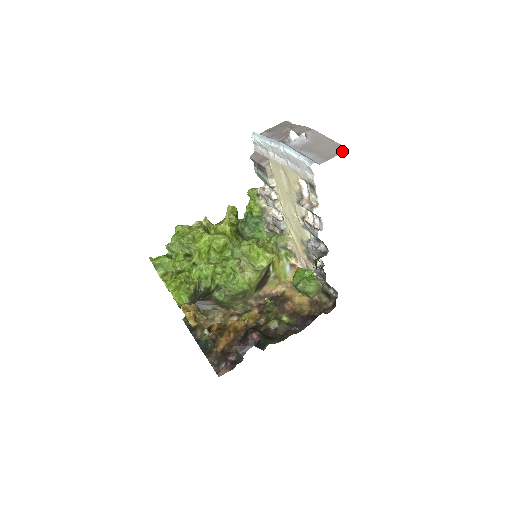
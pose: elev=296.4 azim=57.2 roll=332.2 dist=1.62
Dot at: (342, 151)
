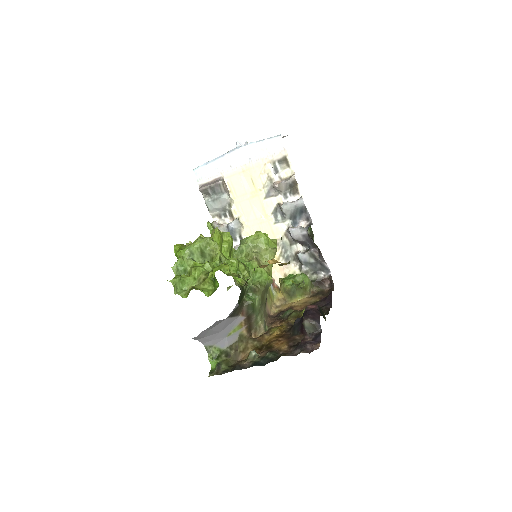
Dot at: occluded
